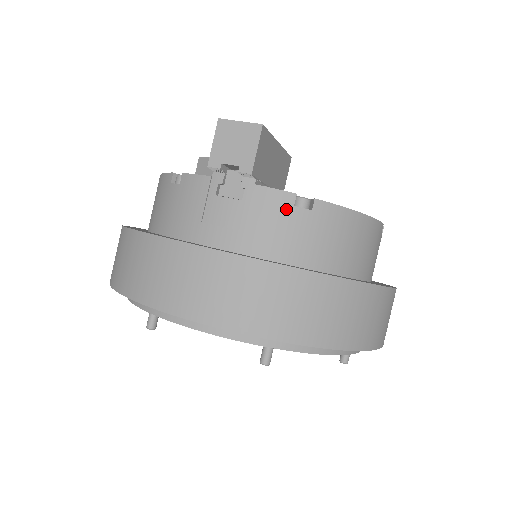
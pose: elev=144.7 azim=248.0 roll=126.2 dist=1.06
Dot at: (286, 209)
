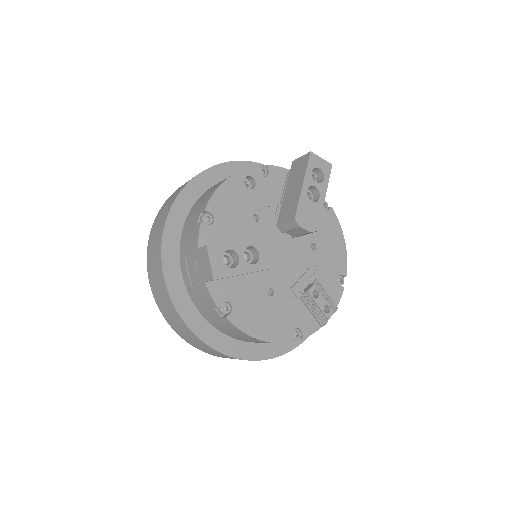
Dot at: (210, 305)
